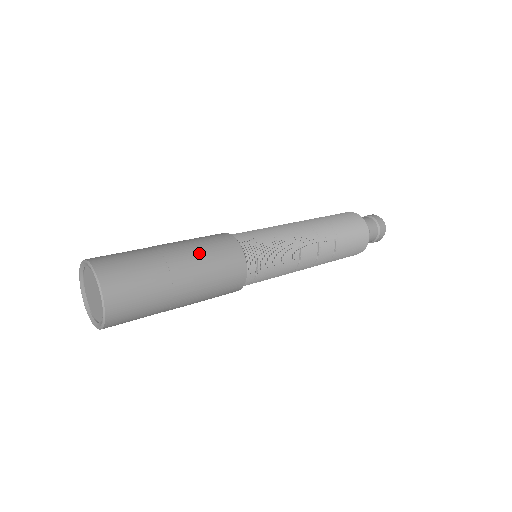
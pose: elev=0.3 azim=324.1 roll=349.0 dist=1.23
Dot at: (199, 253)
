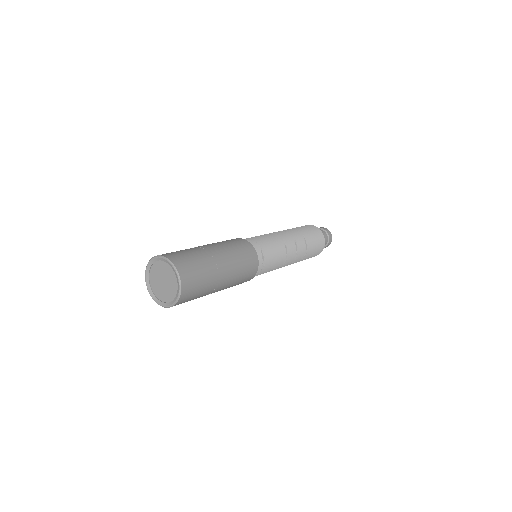
Dot at: (225, 246)
